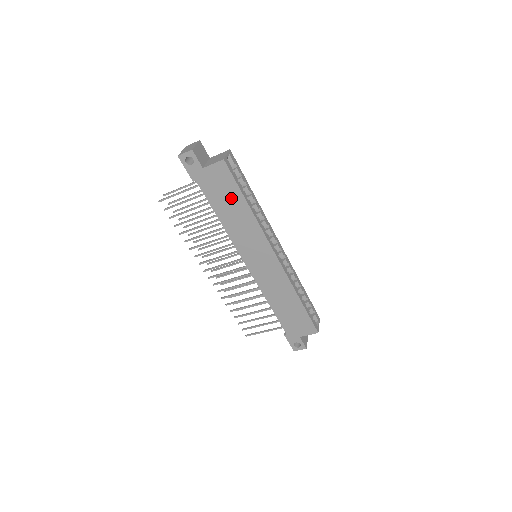
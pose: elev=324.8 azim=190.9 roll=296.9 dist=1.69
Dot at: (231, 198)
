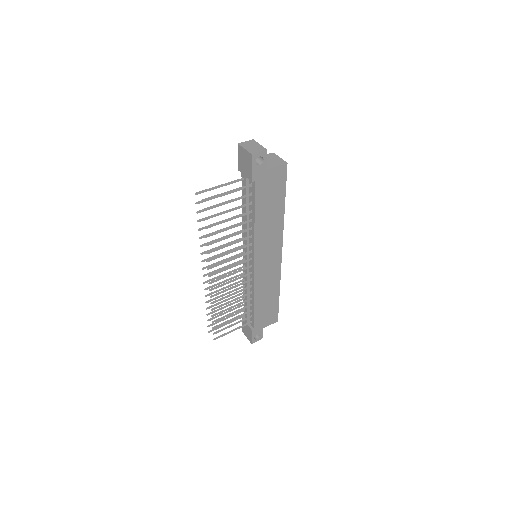
Dot at: (275, 200)
